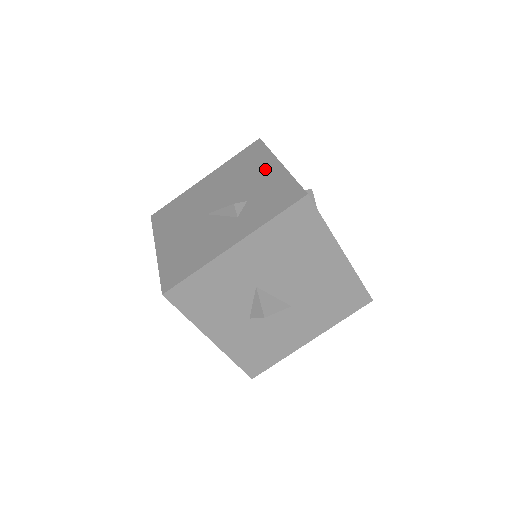
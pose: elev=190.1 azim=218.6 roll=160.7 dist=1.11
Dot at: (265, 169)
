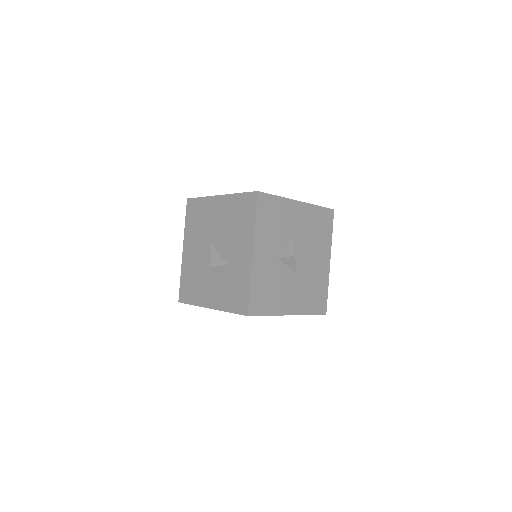
Dot at: occluded
